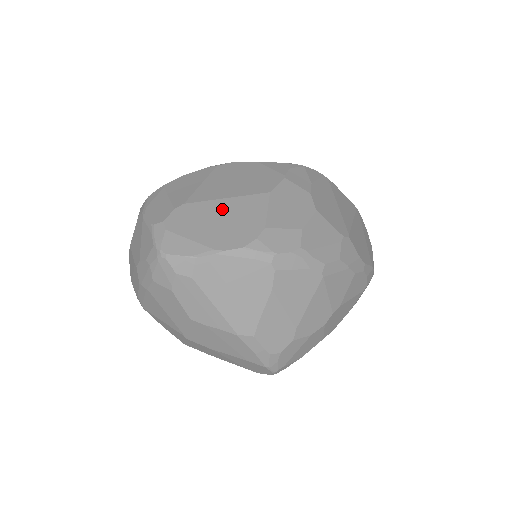
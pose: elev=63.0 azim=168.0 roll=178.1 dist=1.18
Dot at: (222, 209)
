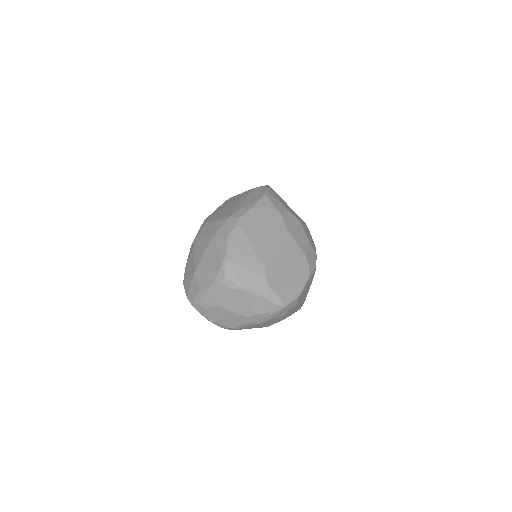
Dot at: (282, 259)
